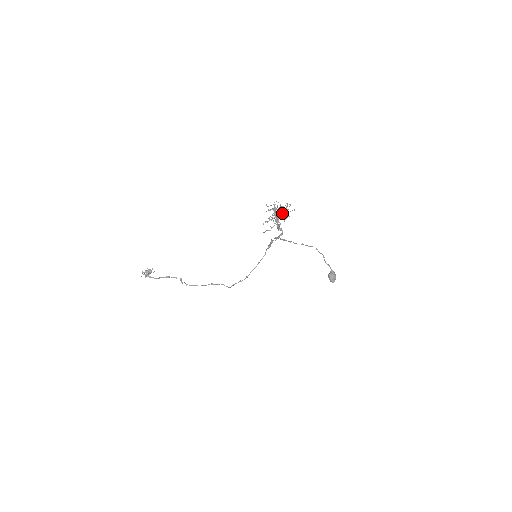
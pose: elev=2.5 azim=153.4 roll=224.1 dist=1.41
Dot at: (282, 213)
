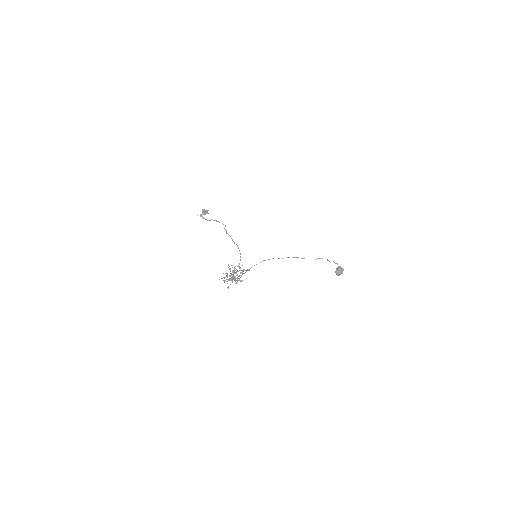
Dot at: (244, 269)
